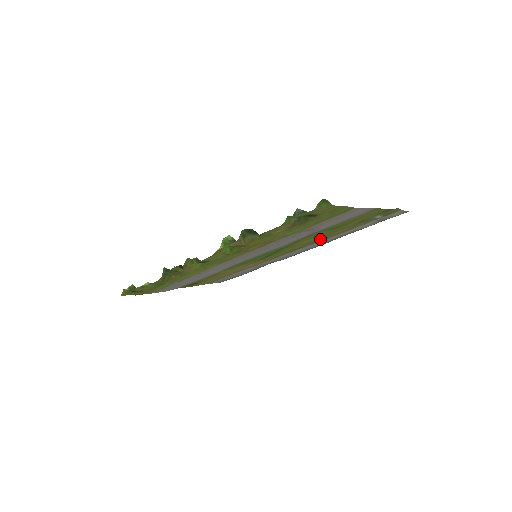
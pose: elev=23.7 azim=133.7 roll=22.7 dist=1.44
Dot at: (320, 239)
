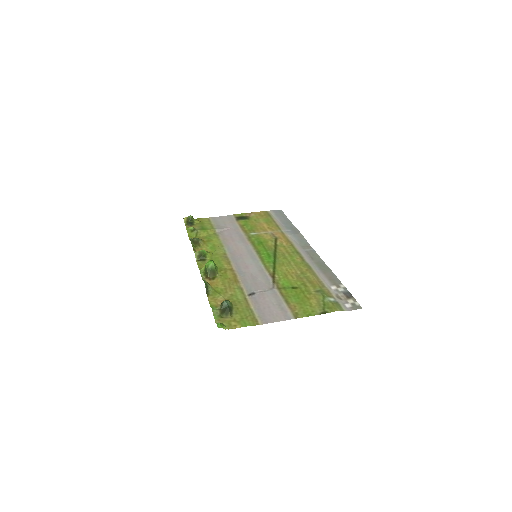
Dot at: (308, 268)
